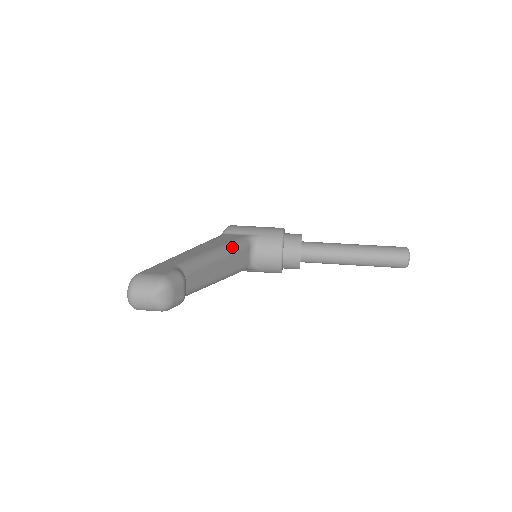
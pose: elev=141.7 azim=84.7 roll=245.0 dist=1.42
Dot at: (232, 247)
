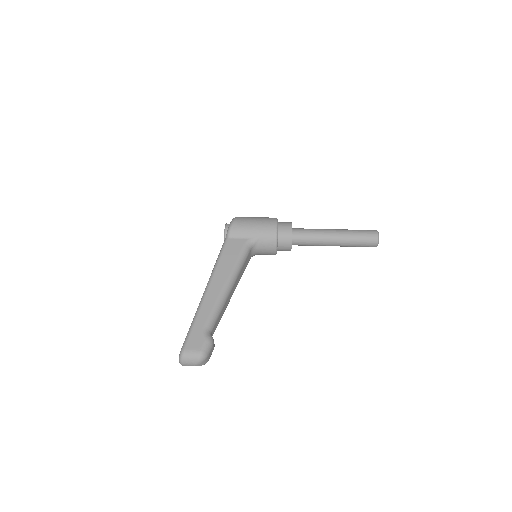
Dot at: (238, 269)
